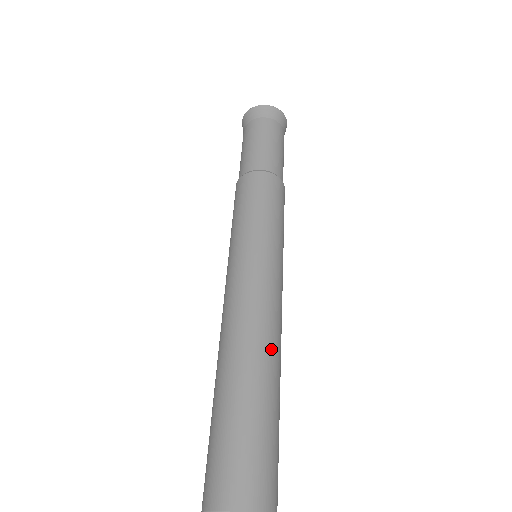
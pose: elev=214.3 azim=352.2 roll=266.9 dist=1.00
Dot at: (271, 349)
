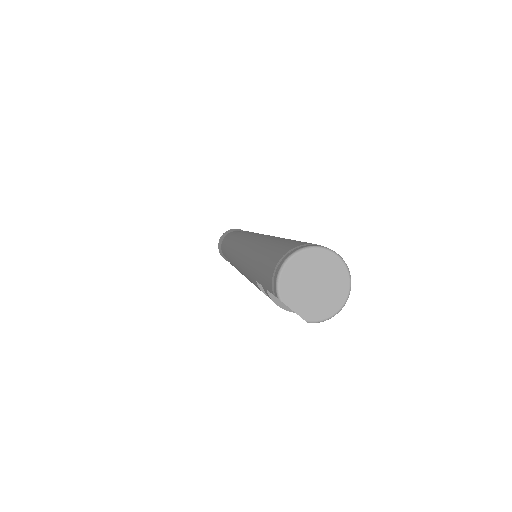
Dot at: occluded
